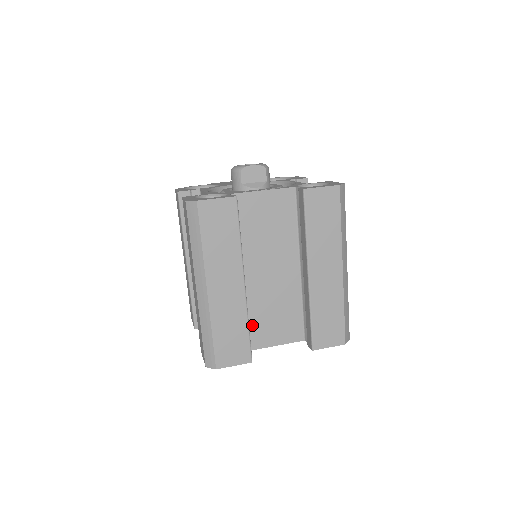
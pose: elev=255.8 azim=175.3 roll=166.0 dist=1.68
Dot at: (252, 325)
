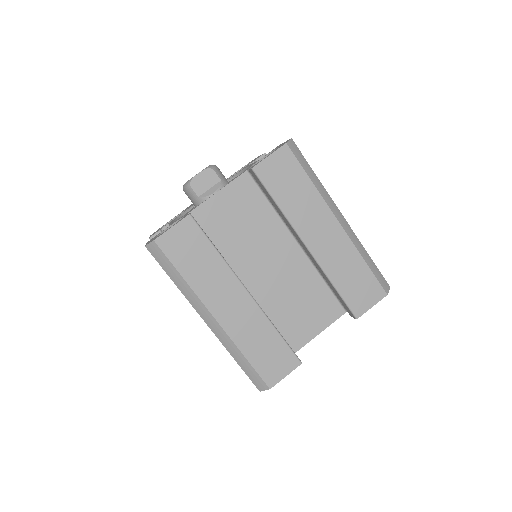
Dot at: (284, 326)
